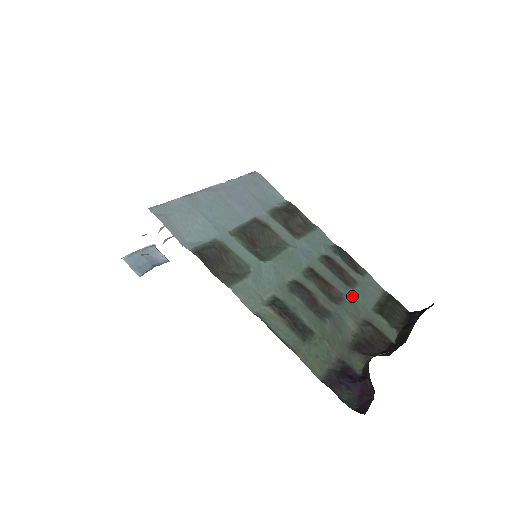
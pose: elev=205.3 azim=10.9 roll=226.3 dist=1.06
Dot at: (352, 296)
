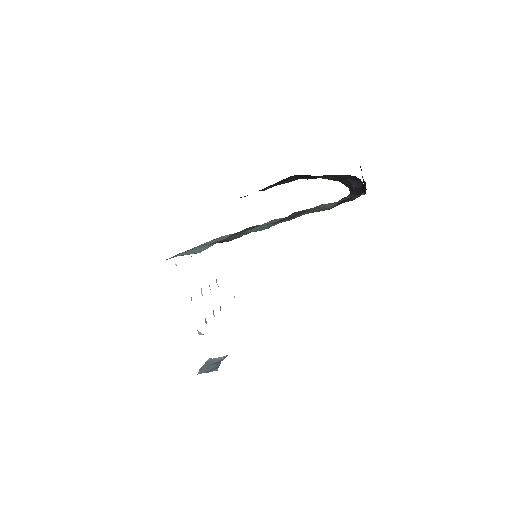
Dot at: occluded
